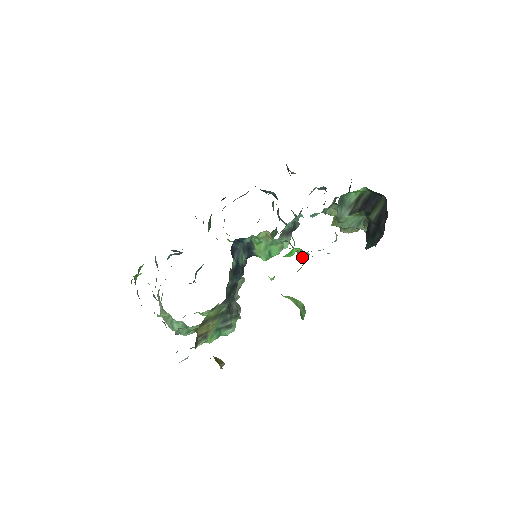
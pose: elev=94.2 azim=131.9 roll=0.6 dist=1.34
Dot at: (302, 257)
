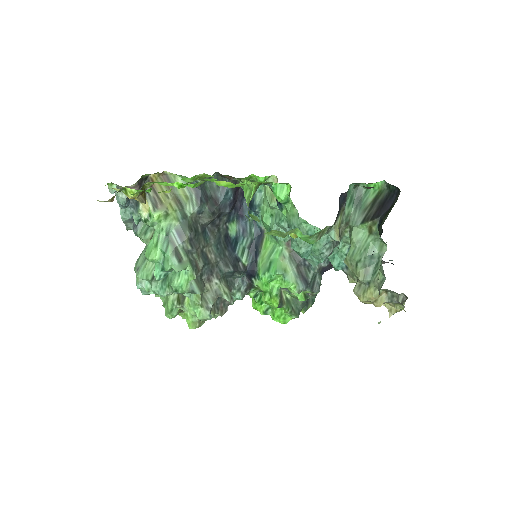
Dot at: occluded
